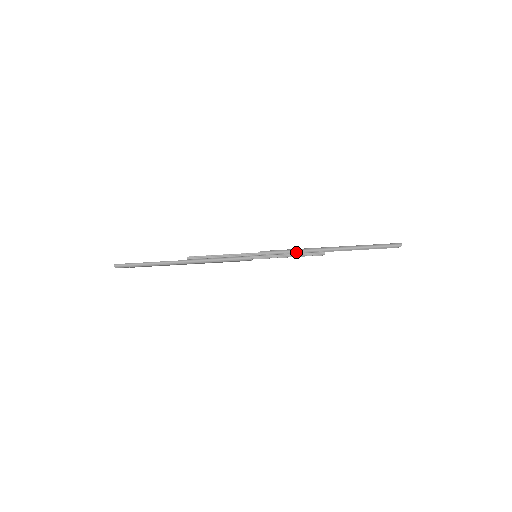
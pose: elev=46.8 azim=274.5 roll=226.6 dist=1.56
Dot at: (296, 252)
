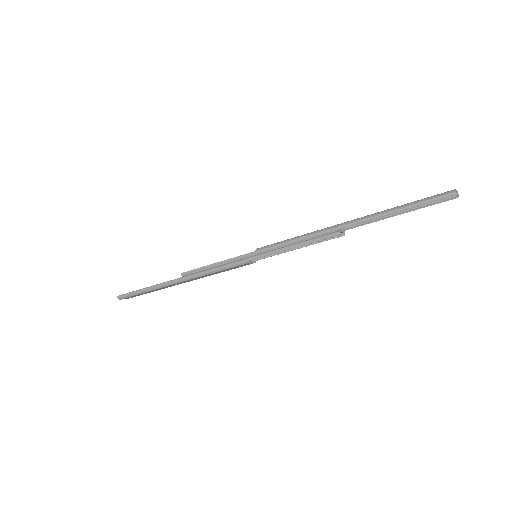
Dot at: (299, 240)
